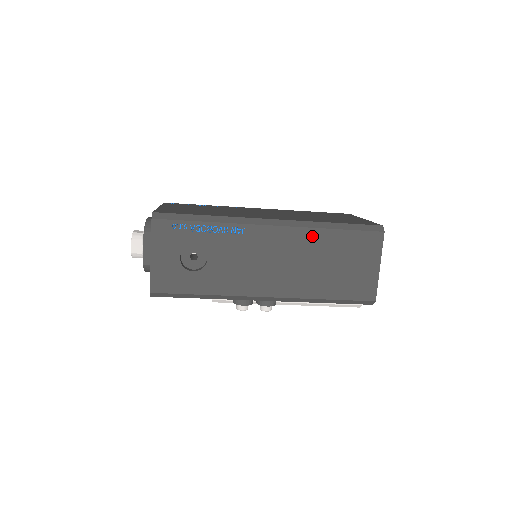
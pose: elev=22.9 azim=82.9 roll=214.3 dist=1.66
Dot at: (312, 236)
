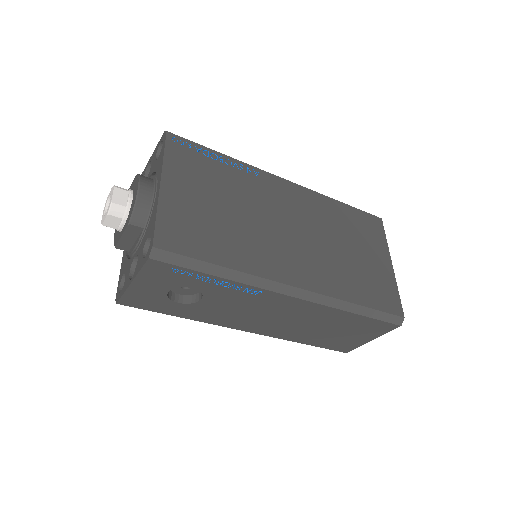
Dot at: (329, 312)
